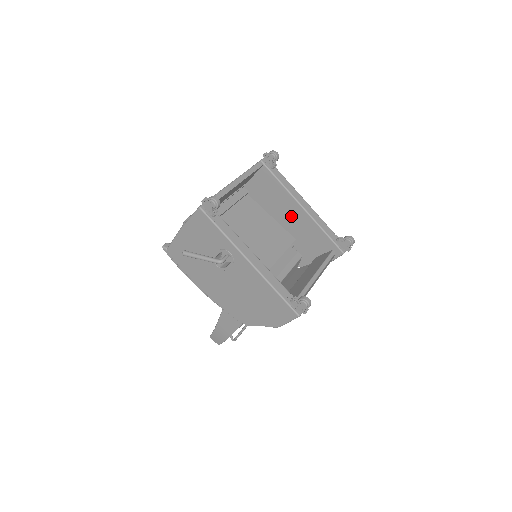
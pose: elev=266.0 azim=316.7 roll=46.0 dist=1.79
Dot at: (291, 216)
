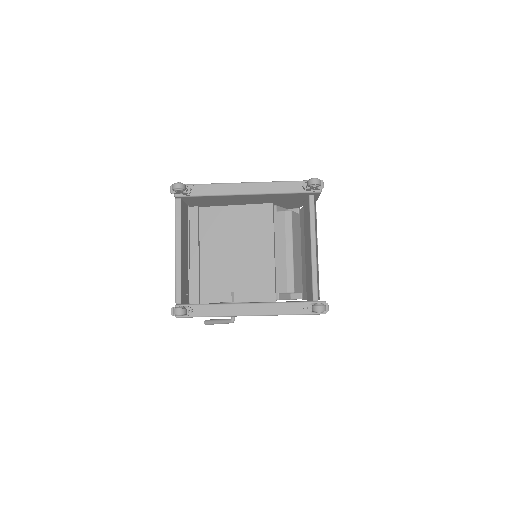
Dot at: (248, 200)
